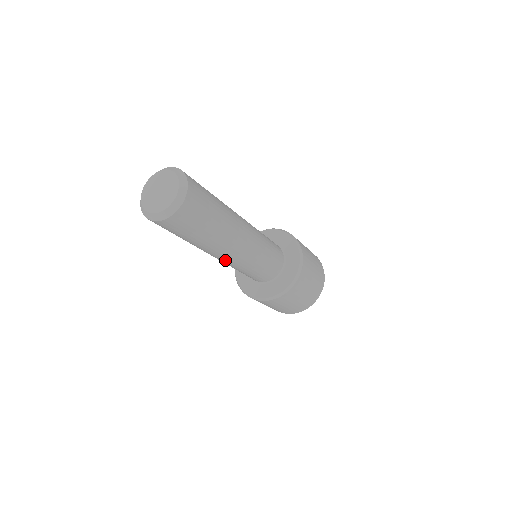
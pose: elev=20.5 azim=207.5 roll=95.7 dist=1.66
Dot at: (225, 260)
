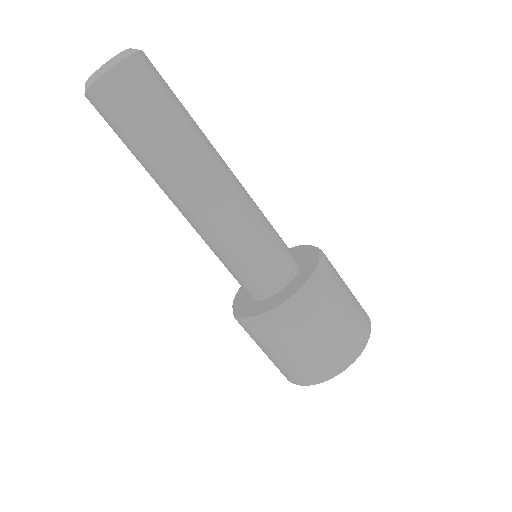
Dot at: (220, 196)
